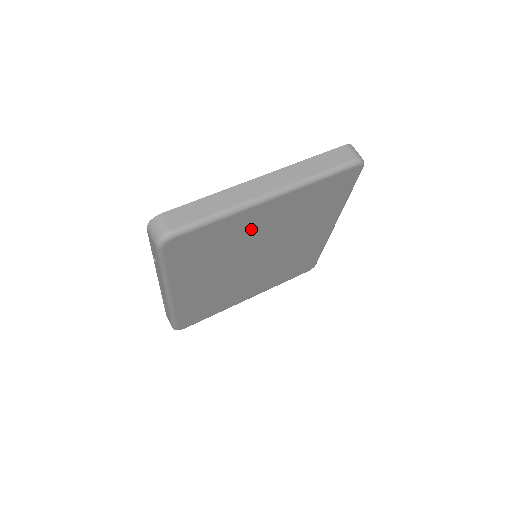
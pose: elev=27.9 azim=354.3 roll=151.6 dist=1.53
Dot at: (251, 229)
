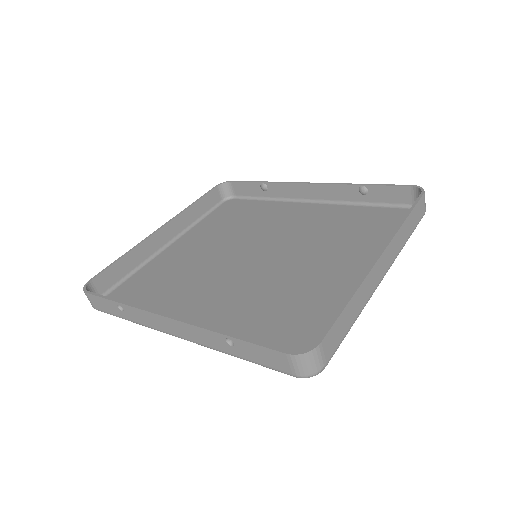
Dot at: (322, 284)
